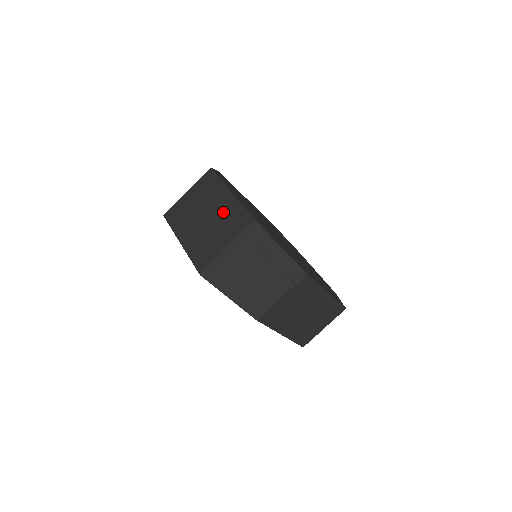
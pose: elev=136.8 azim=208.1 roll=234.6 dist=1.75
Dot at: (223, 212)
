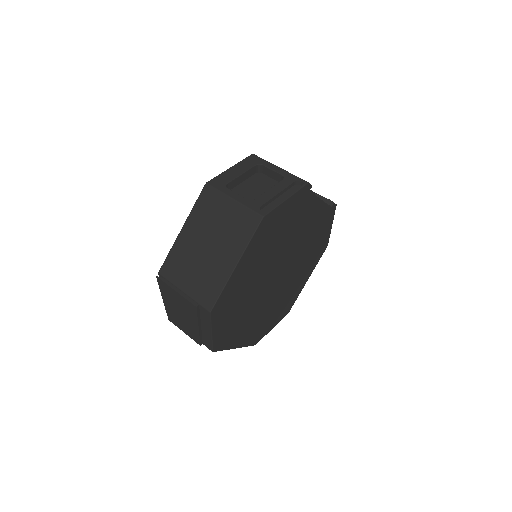
Dot at: (215, 267)
